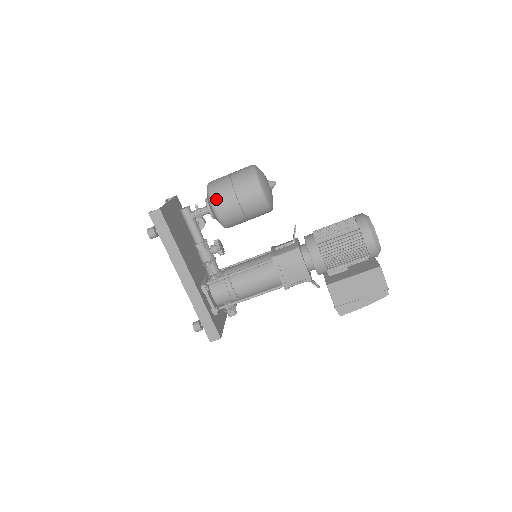
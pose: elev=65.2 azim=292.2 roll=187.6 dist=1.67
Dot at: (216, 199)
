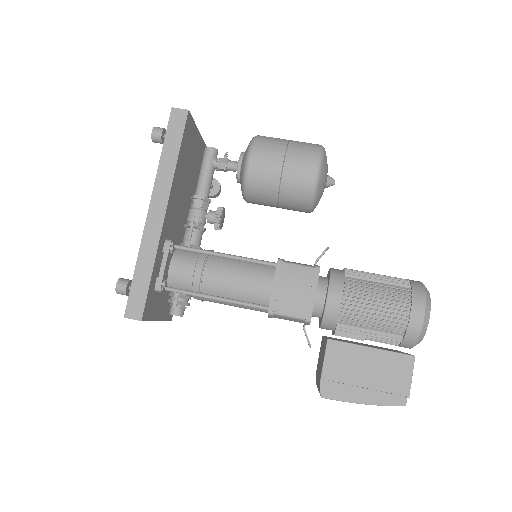
Dot at: (259, 146)
